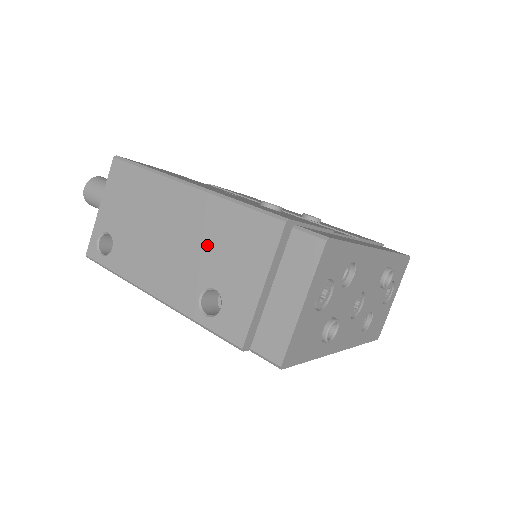
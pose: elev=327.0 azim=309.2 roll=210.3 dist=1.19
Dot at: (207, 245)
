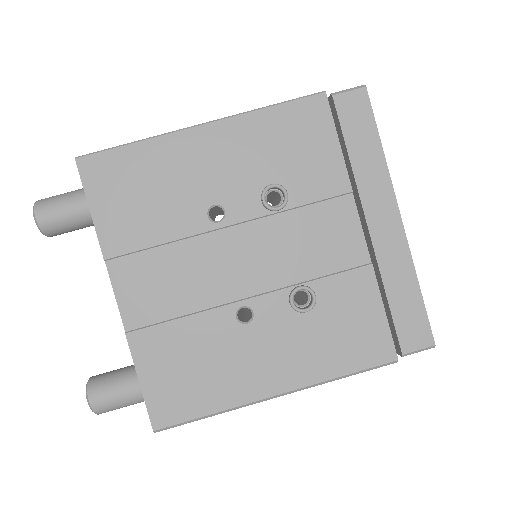
Dot at: occluded
